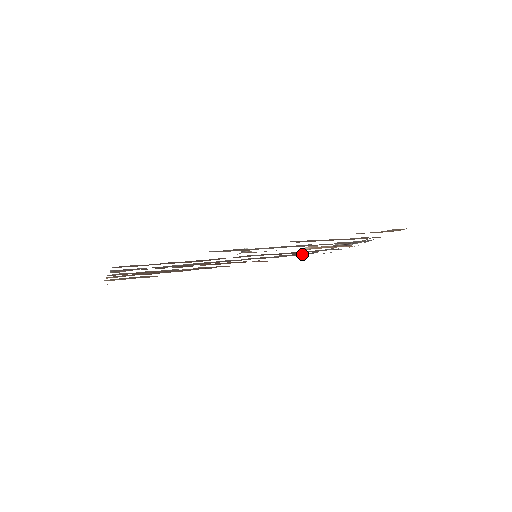
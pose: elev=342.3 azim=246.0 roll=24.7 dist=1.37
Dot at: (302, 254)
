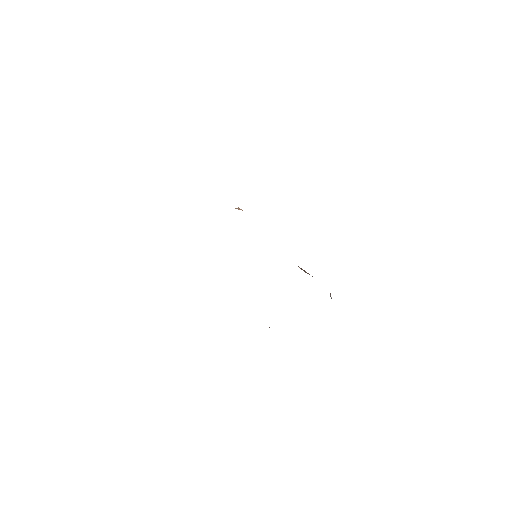
Dot at: occluded
